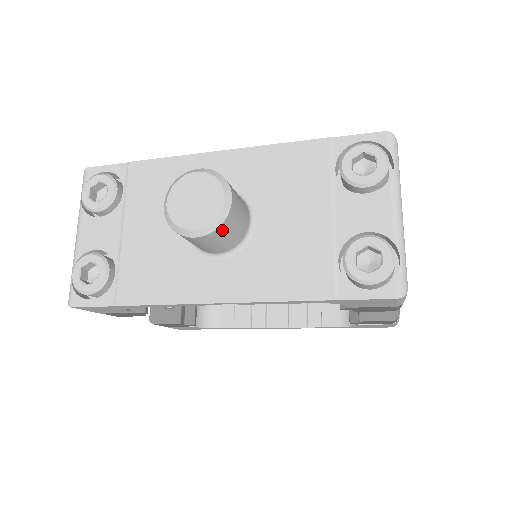
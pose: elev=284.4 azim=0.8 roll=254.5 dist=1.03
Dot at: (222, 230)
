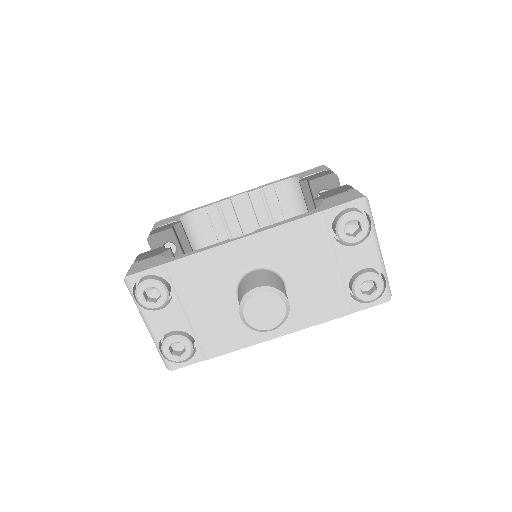
Dot at: occluded
